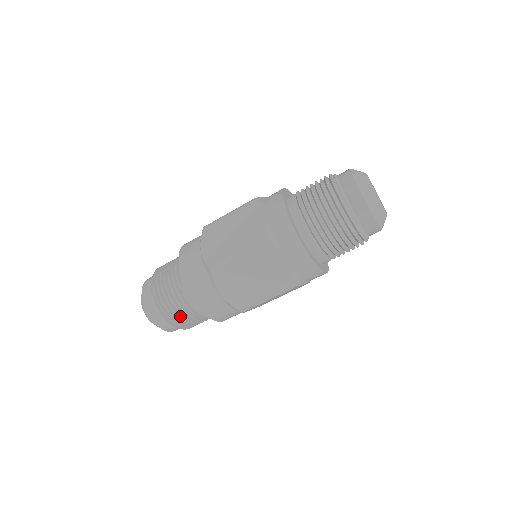
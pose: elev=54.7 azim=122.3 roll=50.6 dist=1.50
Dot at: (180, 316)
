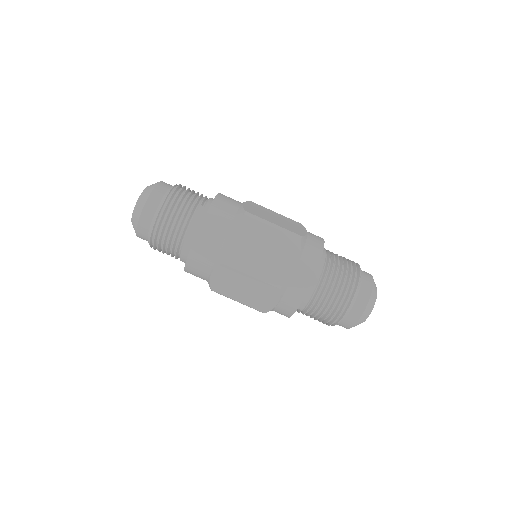
Dot at: (173, 218)
